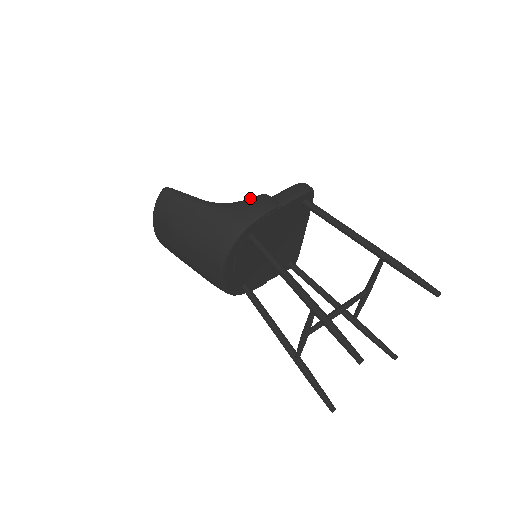
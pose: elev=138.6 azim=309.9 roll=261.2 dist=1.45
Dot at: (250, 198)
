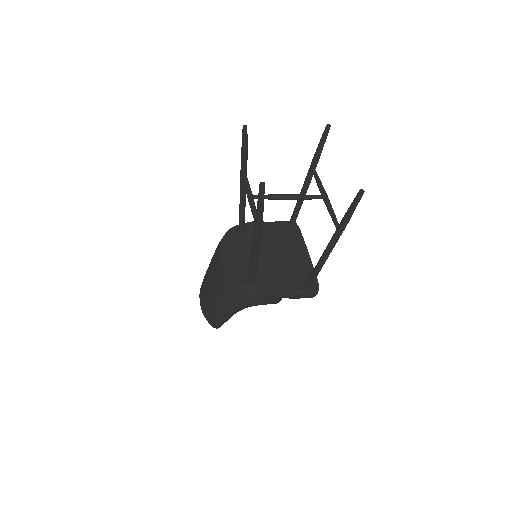
Dot at: occluded
